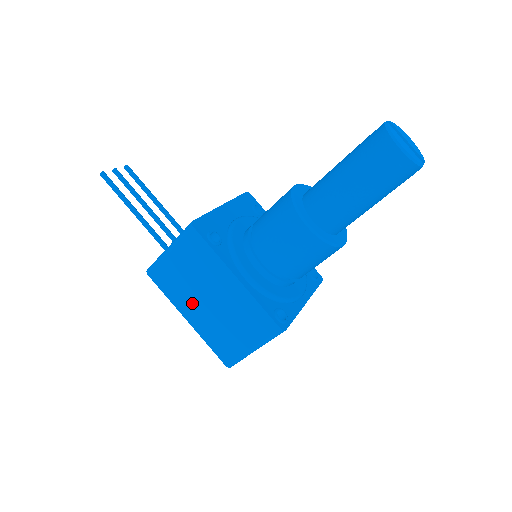
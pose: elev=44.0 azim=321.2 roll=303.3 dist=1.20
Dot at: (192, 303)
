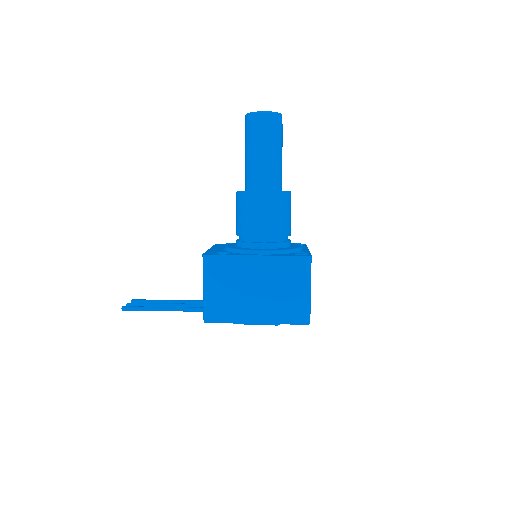
Dot at: (248, 307)
